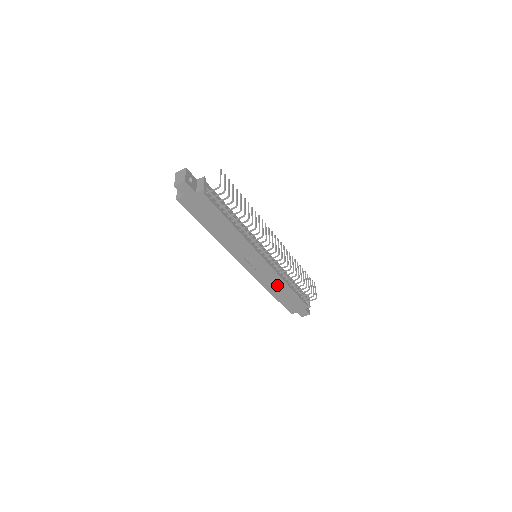
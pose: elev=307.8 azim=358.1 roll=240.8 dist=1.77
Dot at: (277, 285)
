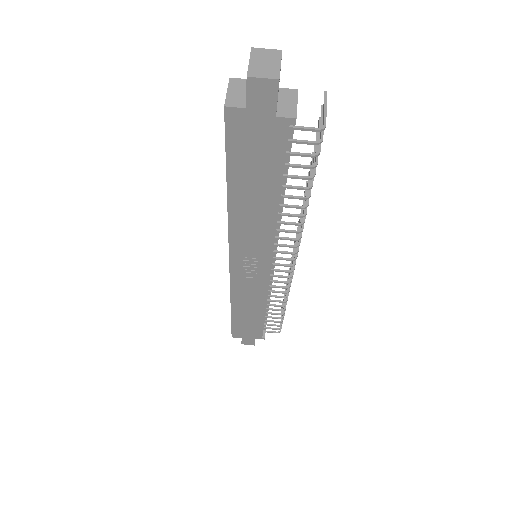
Dot at: (251, 303)
